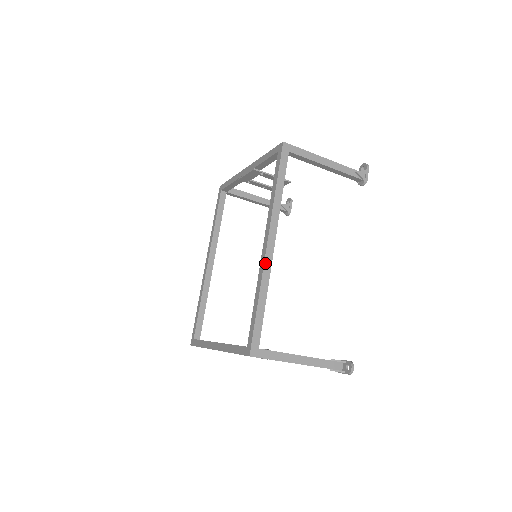
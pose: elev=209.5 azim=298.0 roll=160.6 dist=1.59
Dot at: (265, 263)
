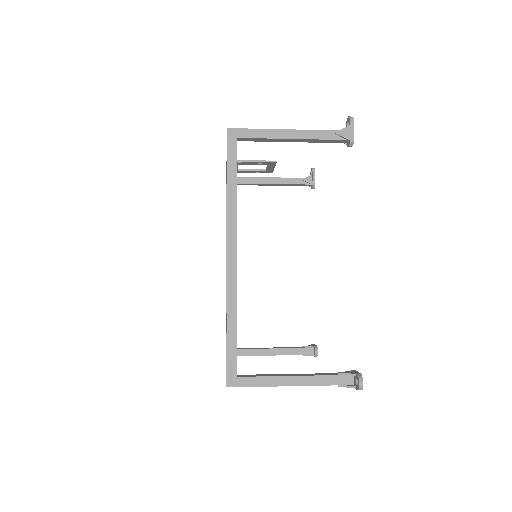
Dot at: (228, 278)
